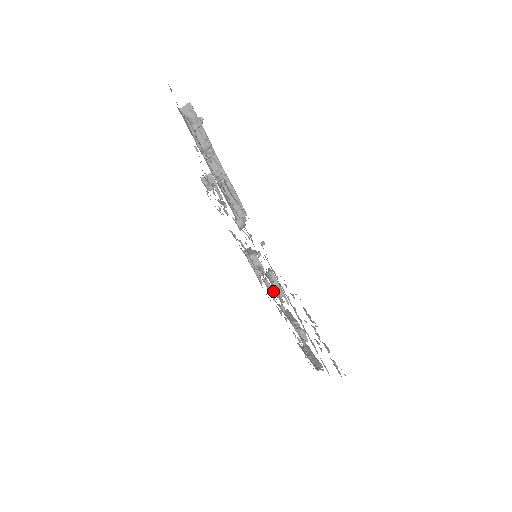
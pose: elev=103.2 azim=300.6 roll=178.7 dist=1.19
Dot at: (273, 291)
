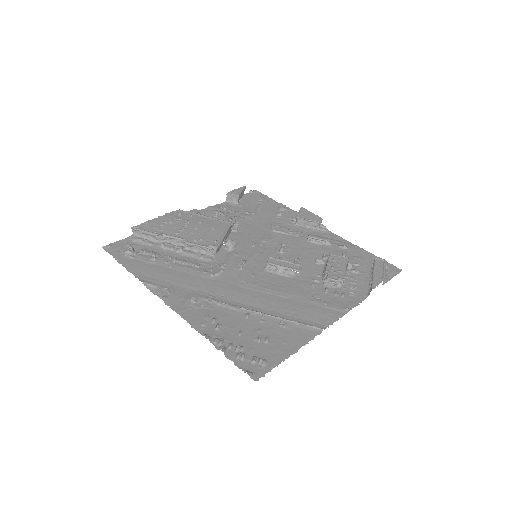
Dot at: (294, 262)
